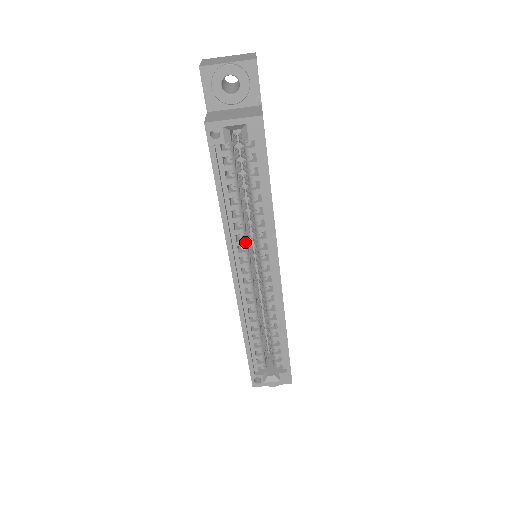
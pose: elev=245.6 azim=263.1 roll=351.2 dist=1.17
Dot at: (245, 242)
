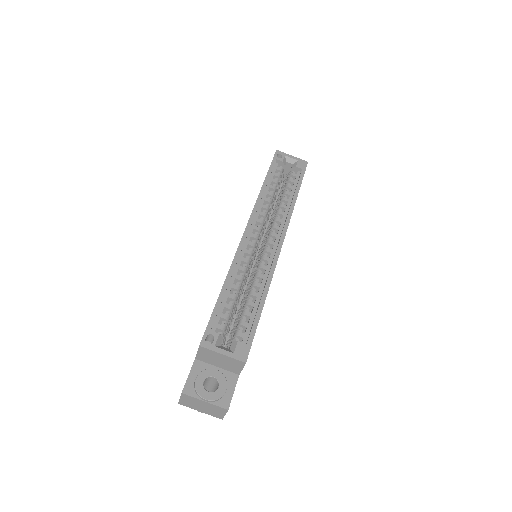
Dot at: (265, 216)
